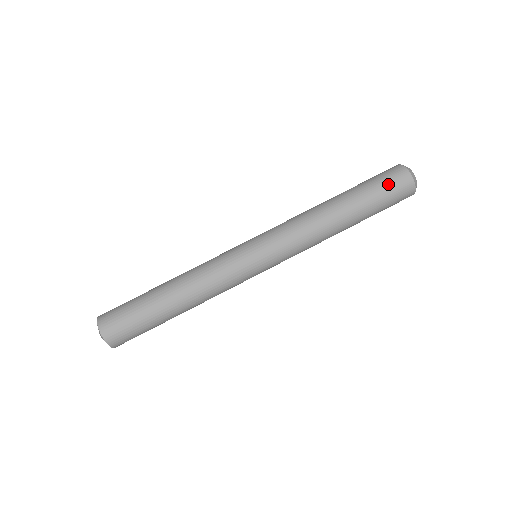
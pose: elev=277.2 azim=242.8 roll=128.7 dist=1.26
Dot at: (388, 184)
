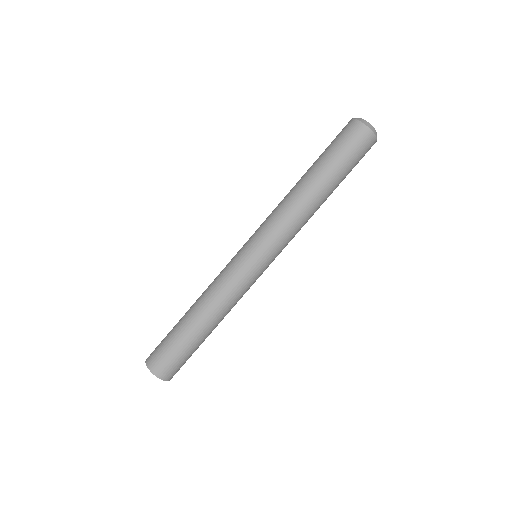
Dot at: (347, 143)
